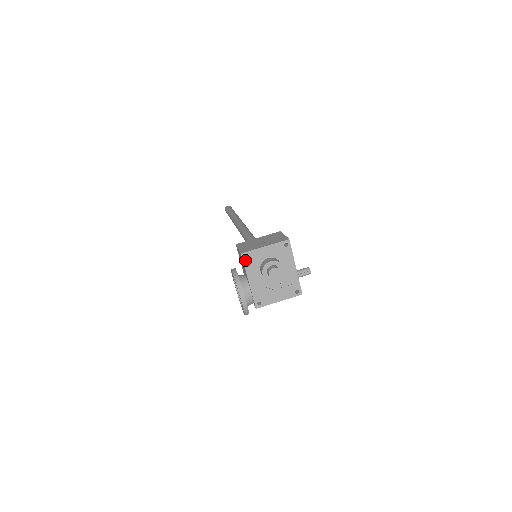
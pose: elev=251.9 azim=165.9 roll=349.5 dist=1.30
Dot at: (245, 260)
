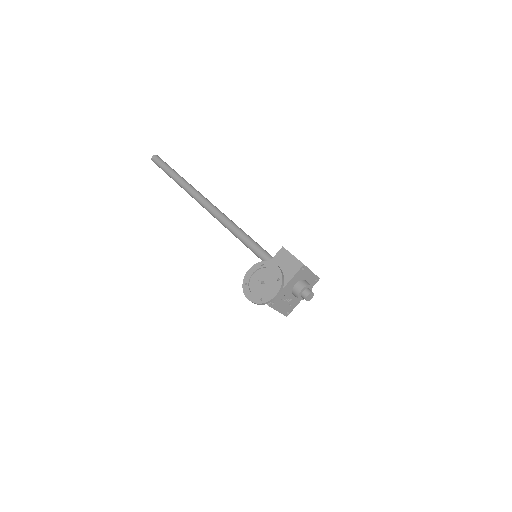
Dot at: (300, 270)
